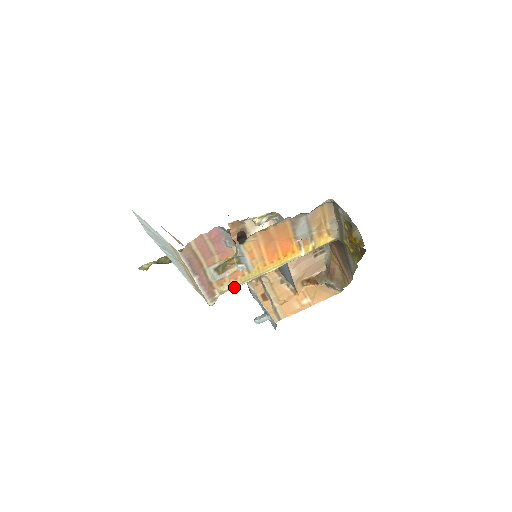
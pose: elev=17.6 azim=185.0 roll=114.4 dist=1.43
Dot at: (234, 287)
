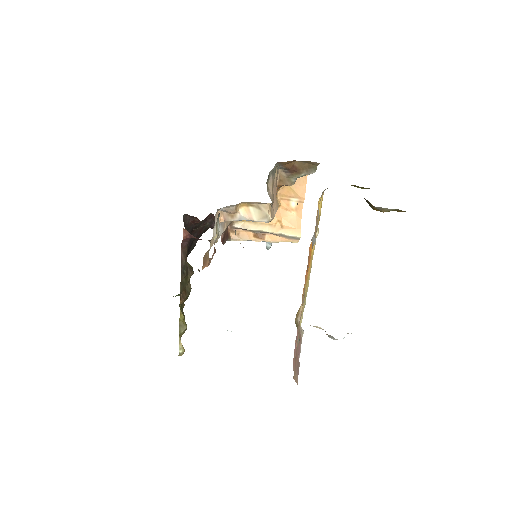
Dot at: (303, 310)
